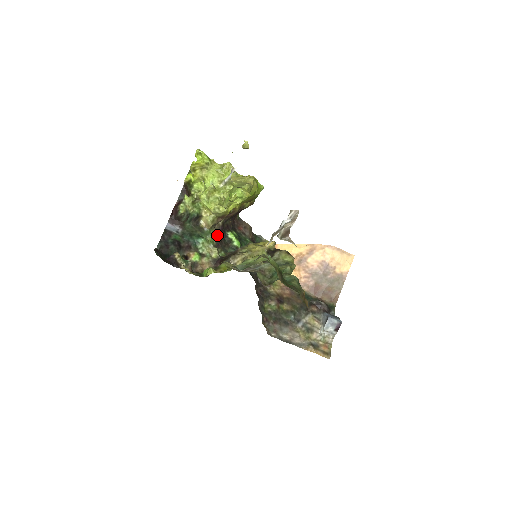
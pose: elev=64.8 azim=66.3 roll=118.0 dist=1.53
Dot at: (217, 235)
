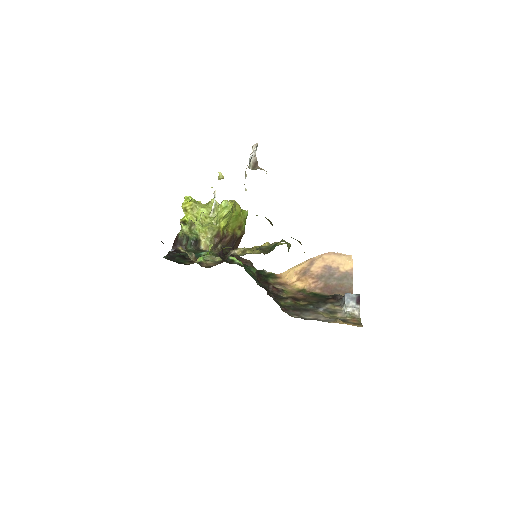
Dot at: occluded
